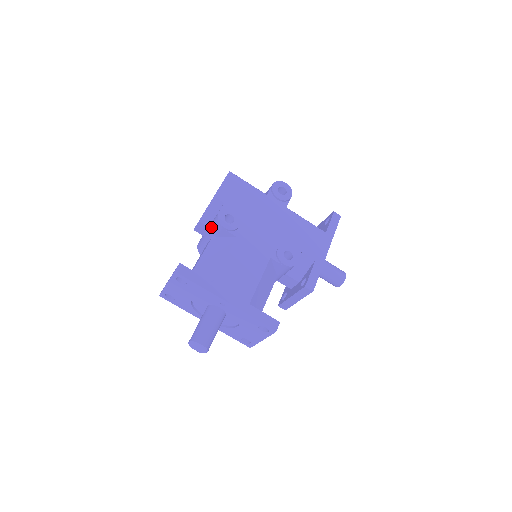
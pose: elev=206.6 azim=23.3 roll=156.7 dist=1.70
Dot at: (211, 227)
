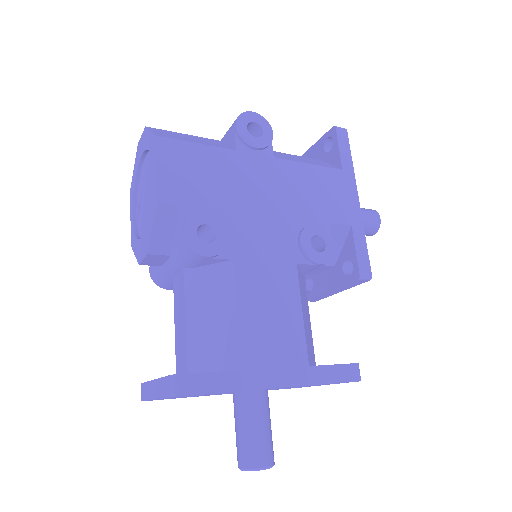
Dot at: (175, 256)
